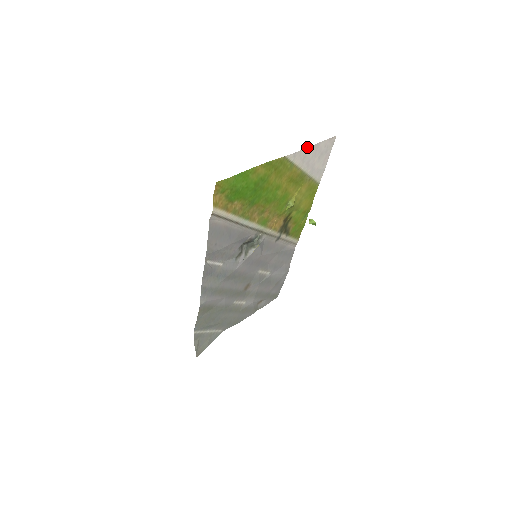
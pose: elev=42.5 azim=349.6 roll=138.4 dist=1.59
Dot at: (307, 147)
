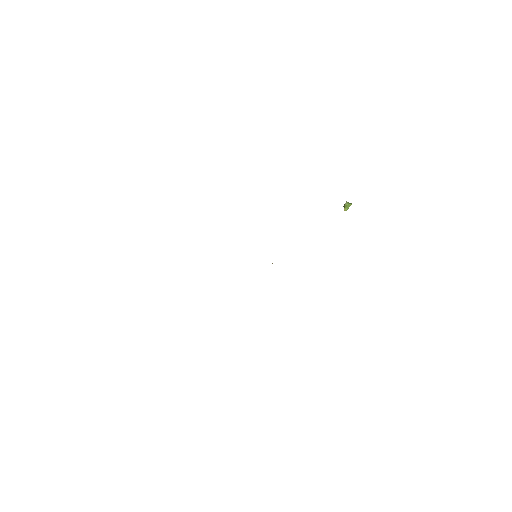
Dot at: occluded
